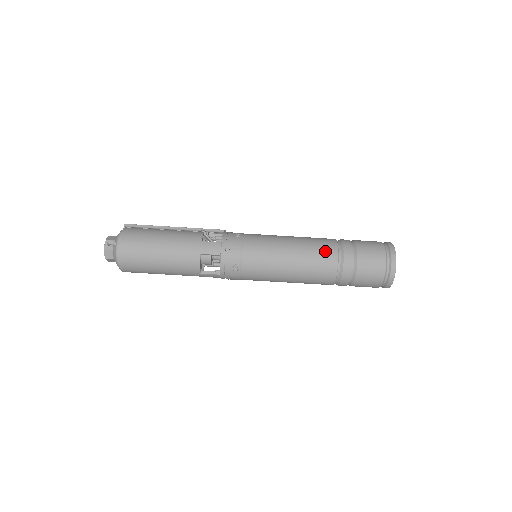
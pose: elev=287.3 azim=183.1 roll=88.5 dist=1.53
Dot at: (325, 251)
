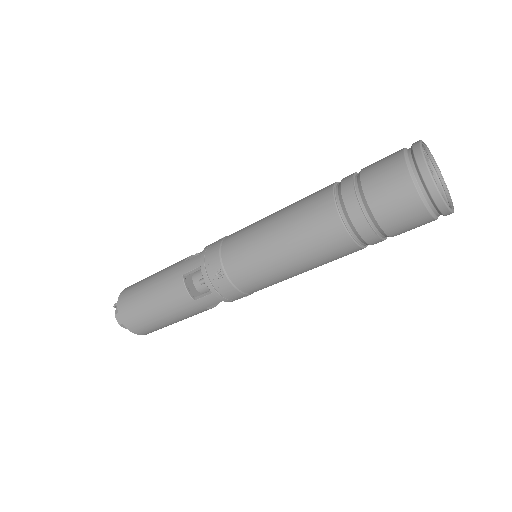
Dot at: (315, 198)
